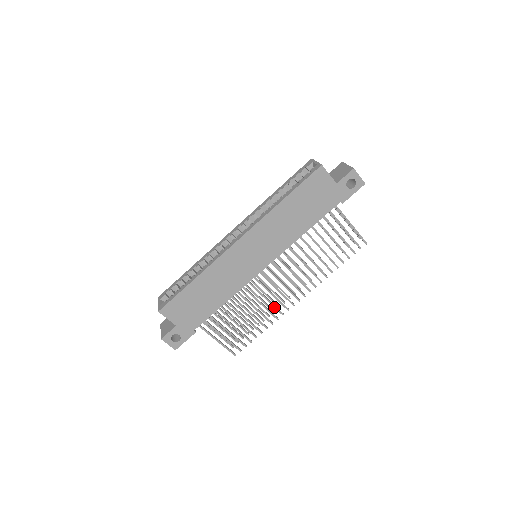
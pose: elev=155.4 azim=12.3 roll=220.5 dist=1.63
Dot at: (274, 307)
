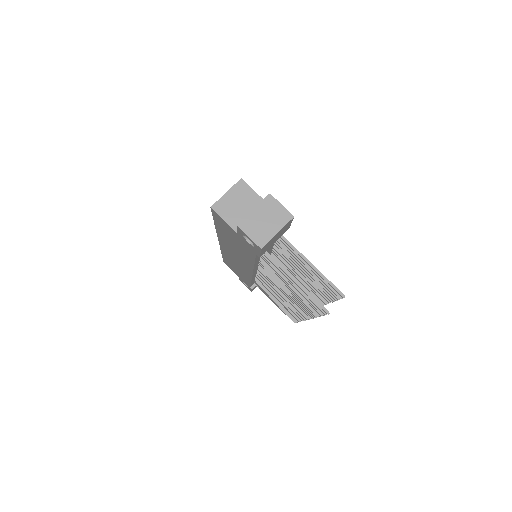
Dot at: occluded
